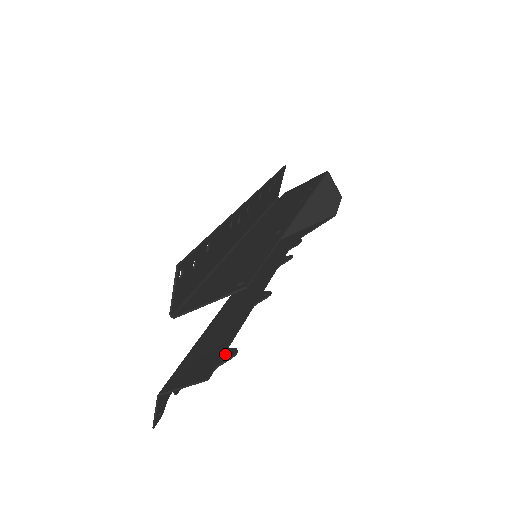
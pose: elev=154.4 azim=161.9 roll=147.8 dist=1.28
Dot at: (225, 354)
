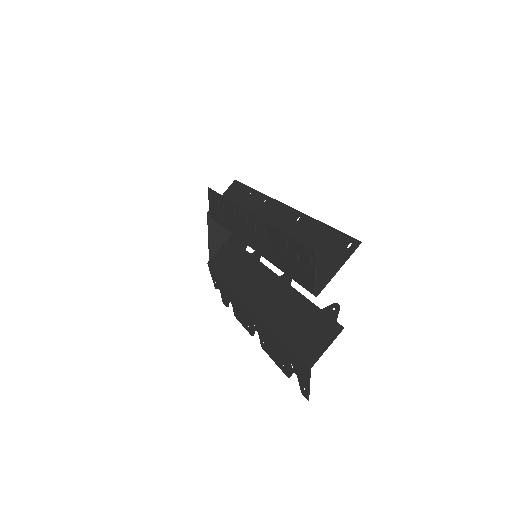
Dot at: (329, 312)
